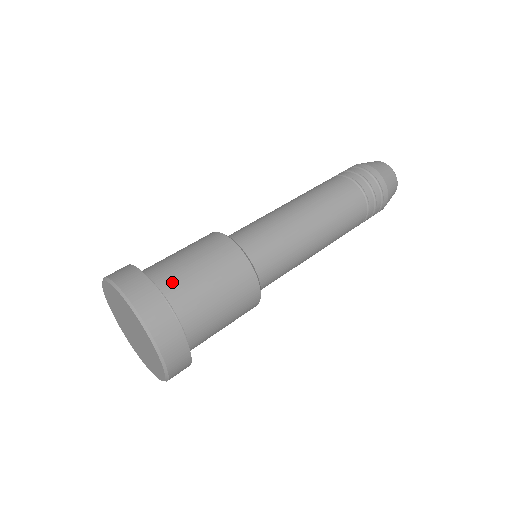
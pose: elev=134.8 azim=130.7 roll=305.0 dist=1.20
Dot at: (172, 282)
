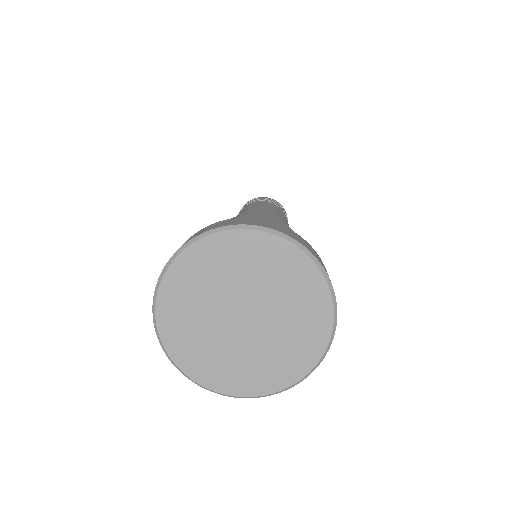
Dot at: occluded
